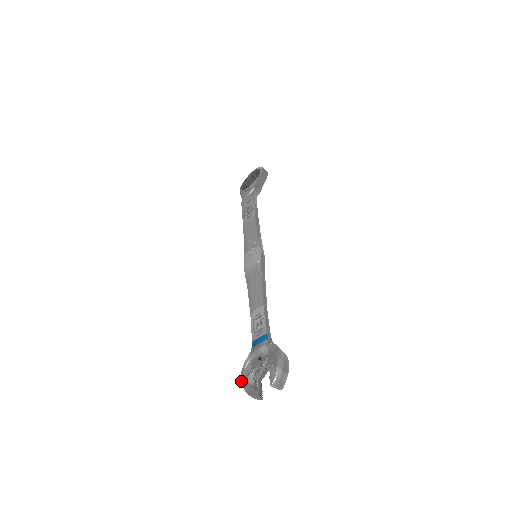
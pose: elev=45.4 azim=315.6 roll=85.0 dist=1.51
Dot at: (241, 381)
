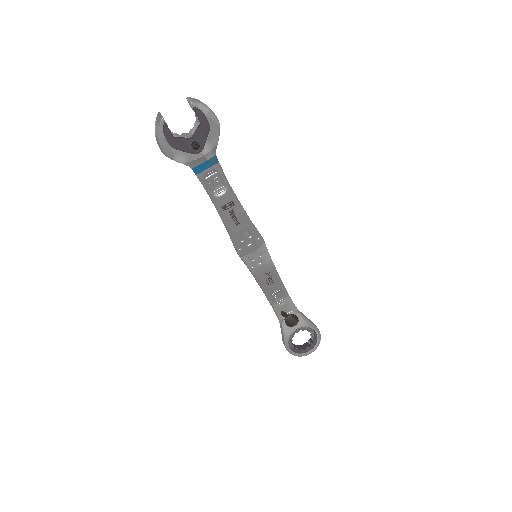
Dot at: occluded
